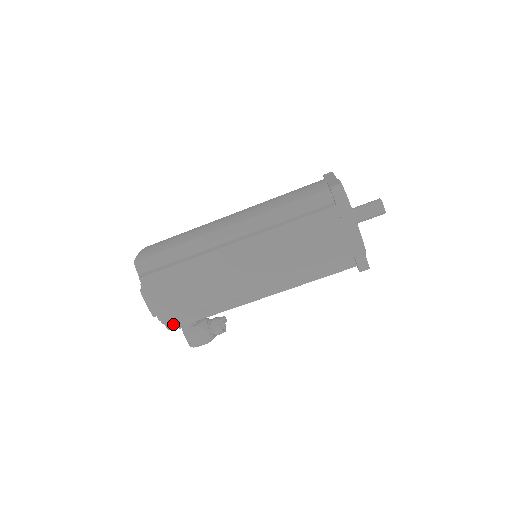
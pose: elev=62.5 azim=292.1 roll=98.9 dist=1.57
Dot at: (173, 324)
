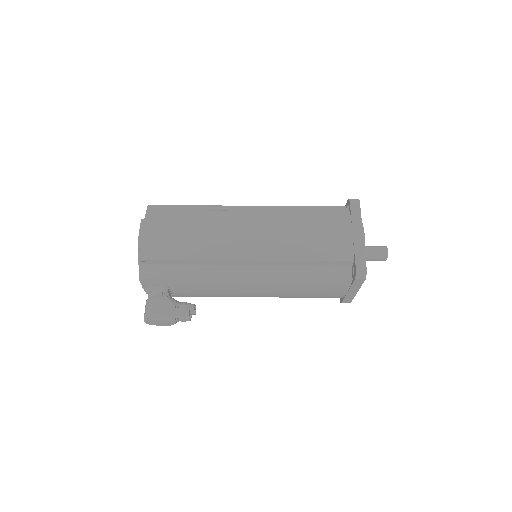
Dot at: (148, 273)
